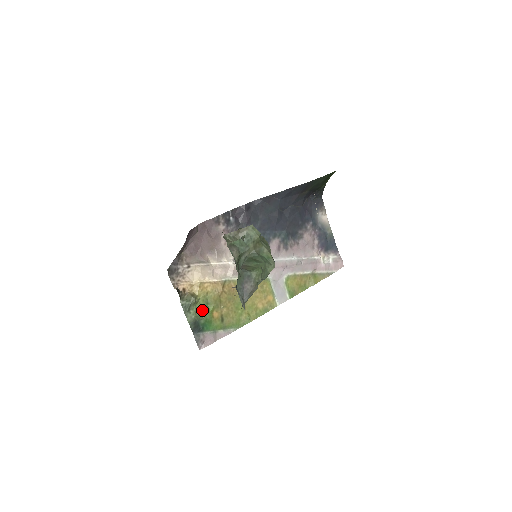
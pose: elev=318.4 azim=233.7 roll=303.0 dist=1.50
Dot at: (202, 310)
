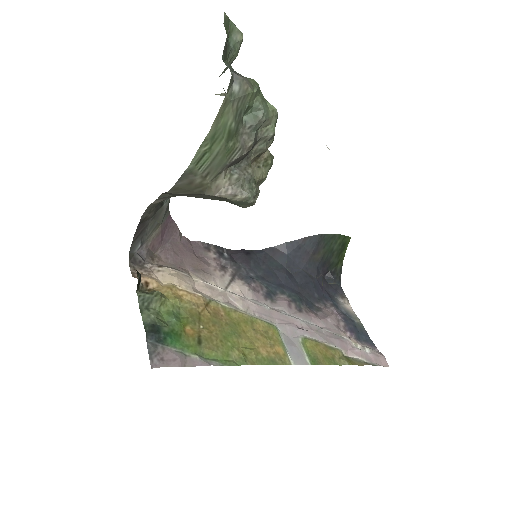
Dot at: (169, 316)
